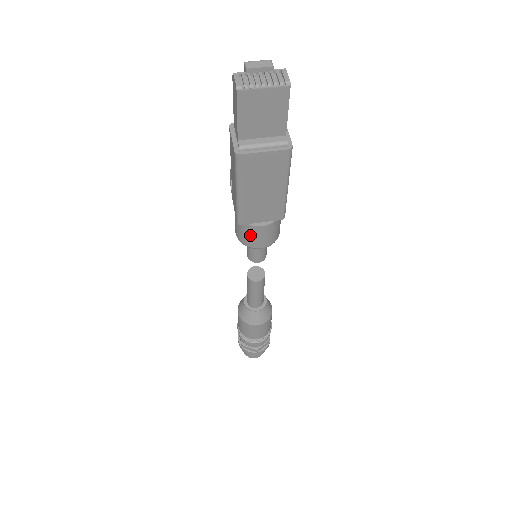
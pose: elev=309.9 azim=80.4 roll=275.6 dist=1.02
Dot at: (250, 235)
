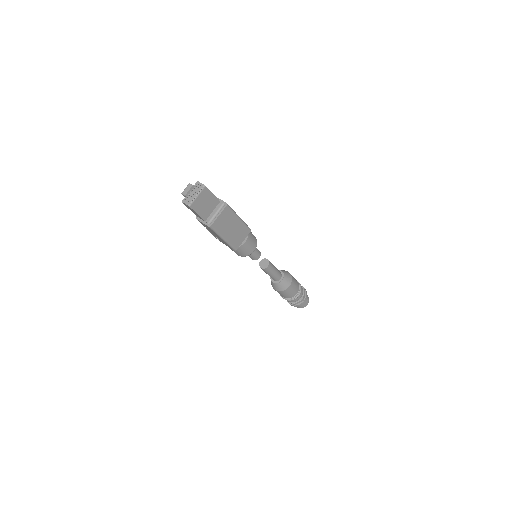
Dot at: (244, 250)
